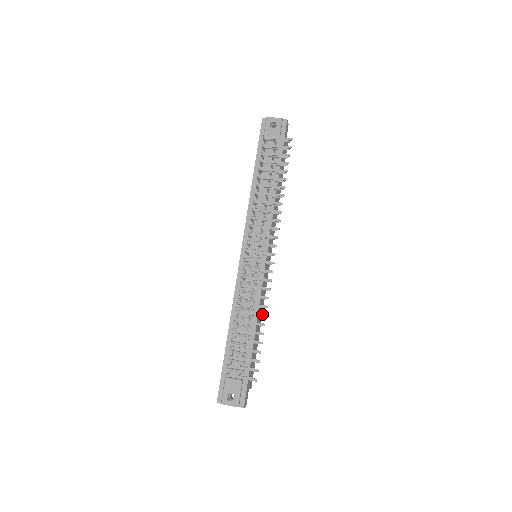
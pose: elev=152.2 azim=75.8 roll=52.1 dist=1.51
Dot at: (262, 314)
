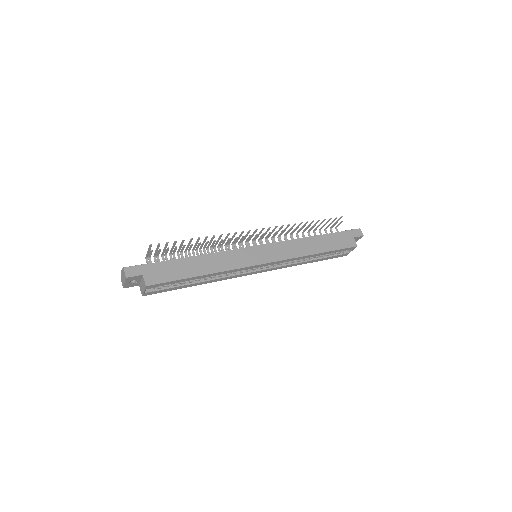
Dot at: occluded
